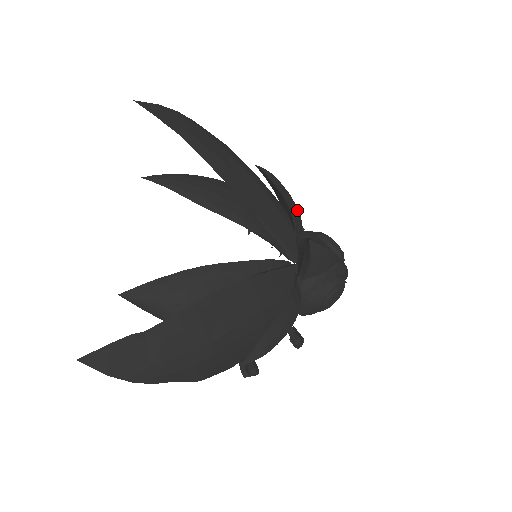
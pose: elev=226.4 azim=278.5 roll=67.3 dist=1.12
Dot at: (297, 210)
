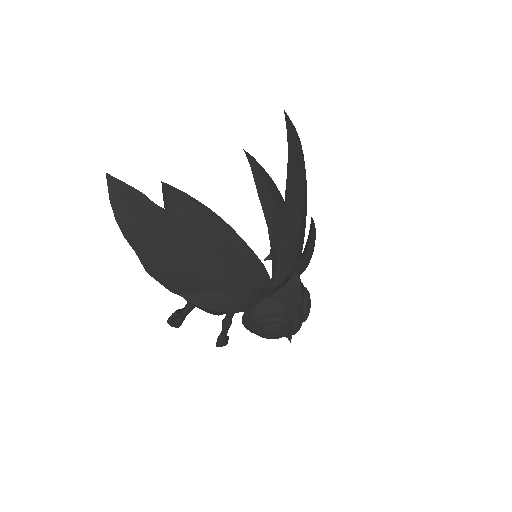
Dot at: (308, 263)
